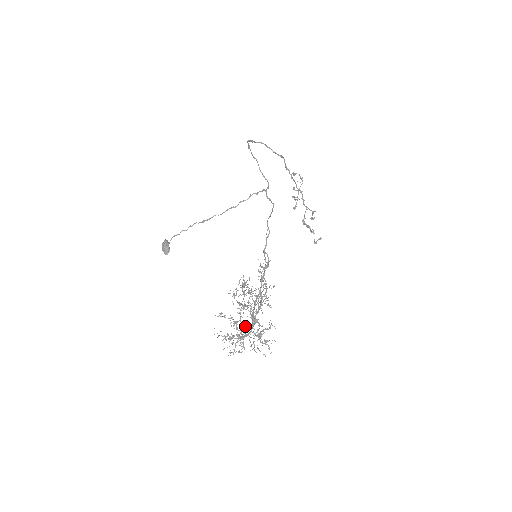
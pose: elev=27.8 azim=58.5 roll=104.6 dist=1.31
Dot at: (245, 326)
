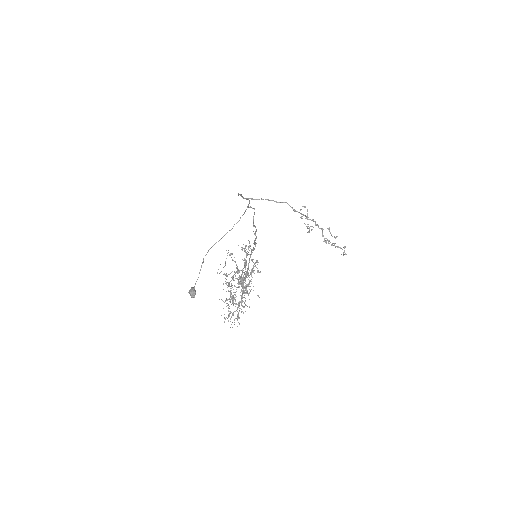
Dot at: (228, 284)
